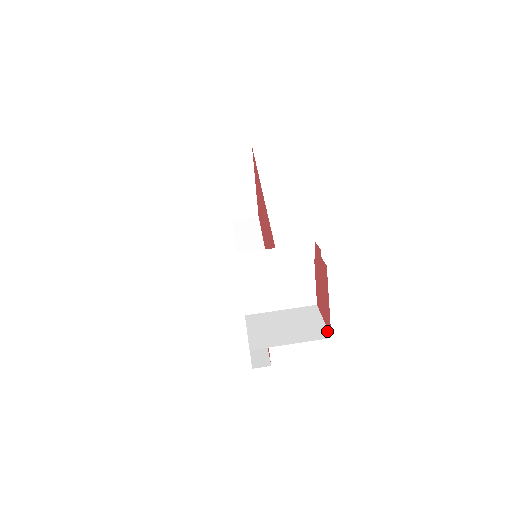
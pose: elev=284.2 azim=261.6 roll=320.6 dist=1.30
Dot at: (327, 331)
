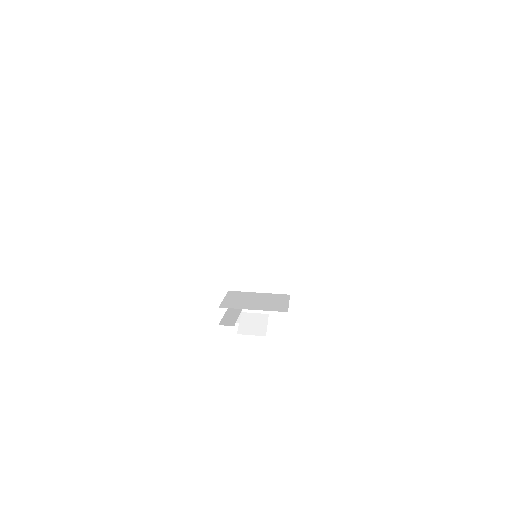
Dot at: (287, 308)
